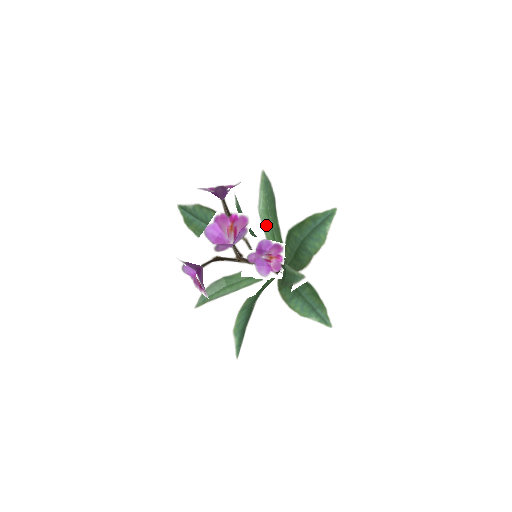
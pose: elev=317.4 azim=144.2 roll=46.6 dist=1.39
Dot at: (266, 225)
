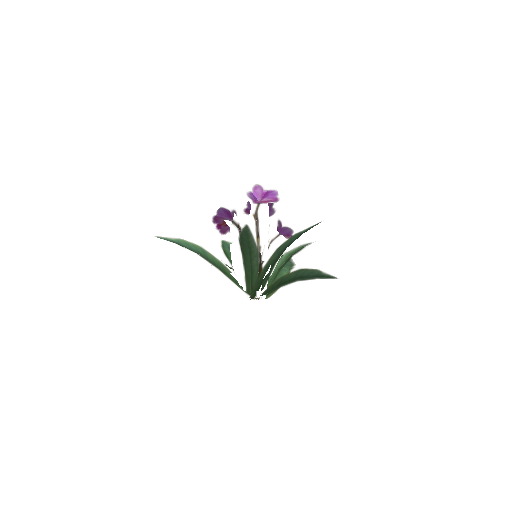
Dot at: occluded
